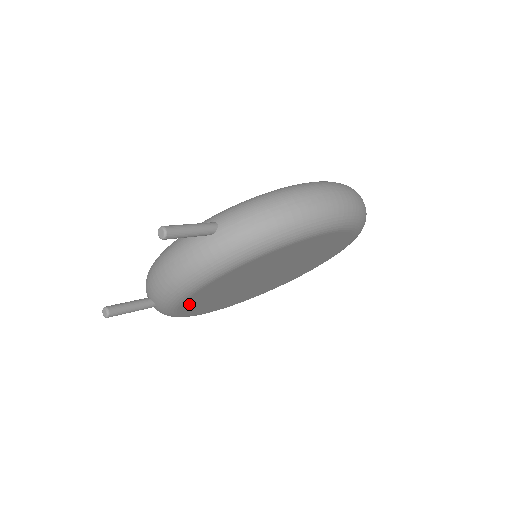
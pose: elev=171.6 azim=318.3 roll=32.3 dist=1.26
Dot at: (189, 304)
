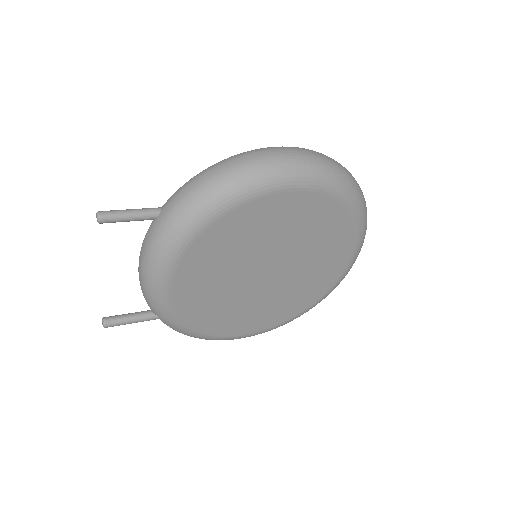
Dot at: (186, 309)
